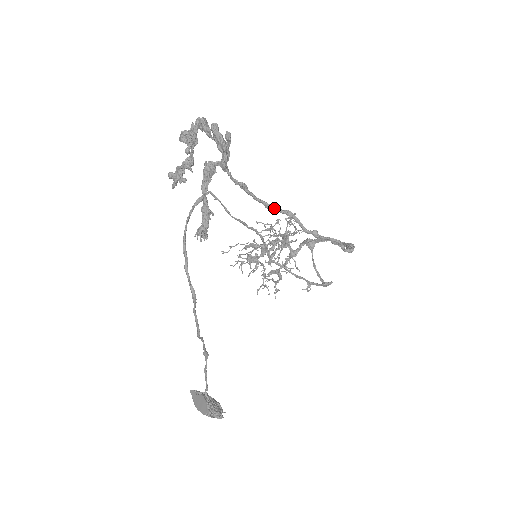
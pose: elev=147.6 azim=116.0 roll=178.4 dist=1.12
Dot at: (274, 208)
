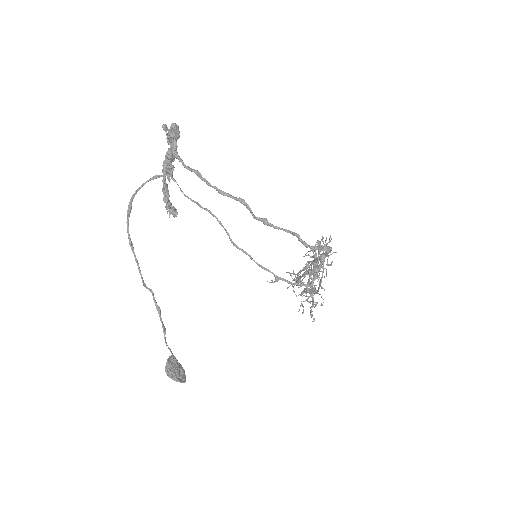
Dot at: (226, 194)
